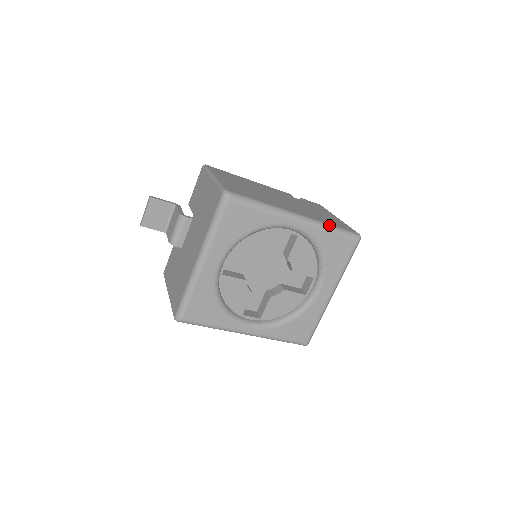
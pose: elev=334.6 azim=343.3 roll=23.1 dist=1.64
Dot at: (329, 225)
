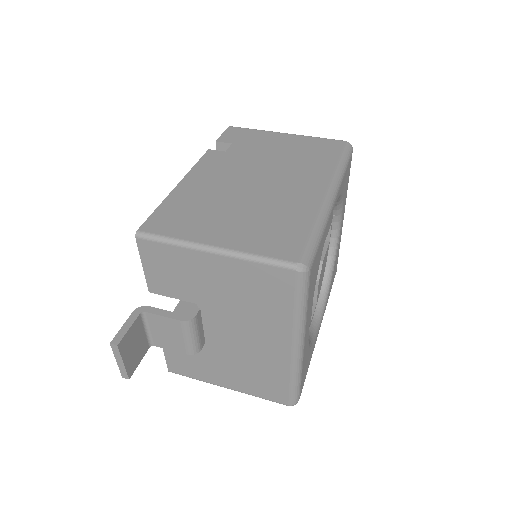
Dot at: (340, 166)
